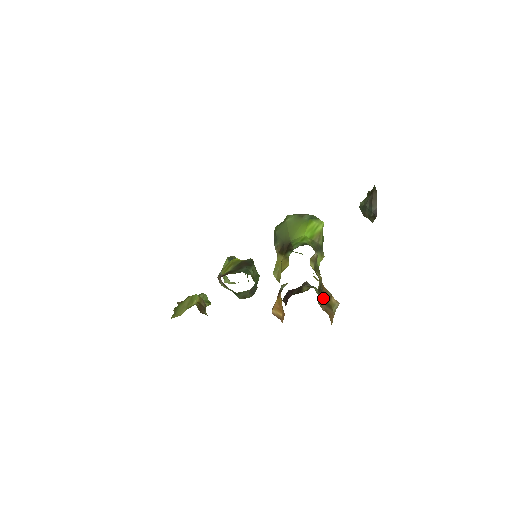
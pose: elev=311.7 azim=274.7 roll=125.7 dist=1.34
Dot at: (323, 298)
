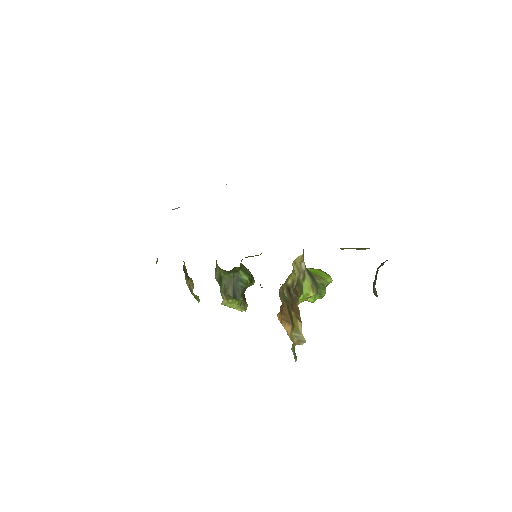
Dot at: (288, 302)
